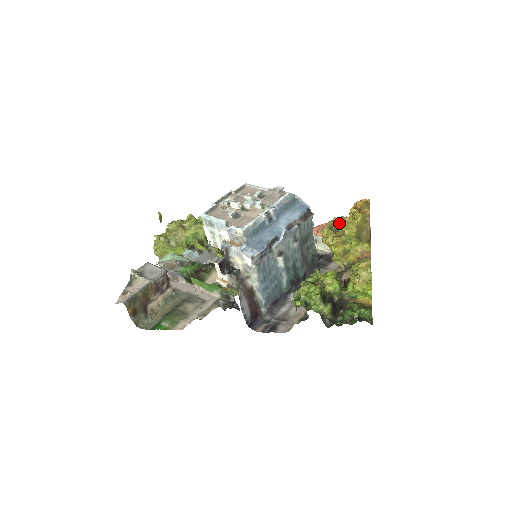
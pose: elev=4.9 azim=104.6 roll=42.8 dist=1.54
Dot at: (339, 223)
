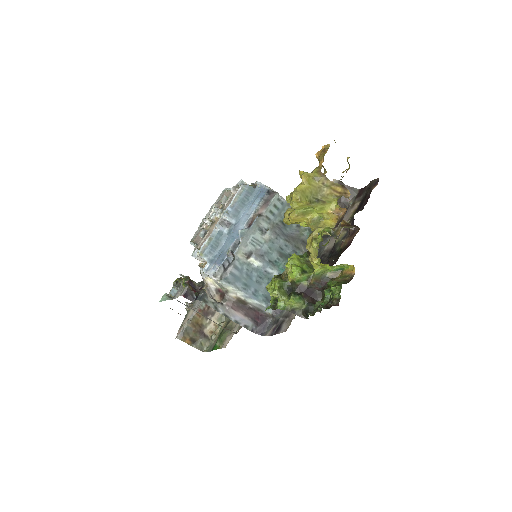
Dot at: (286, 197)
